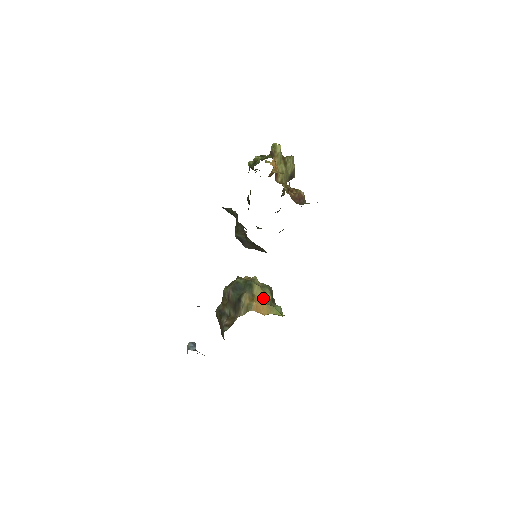
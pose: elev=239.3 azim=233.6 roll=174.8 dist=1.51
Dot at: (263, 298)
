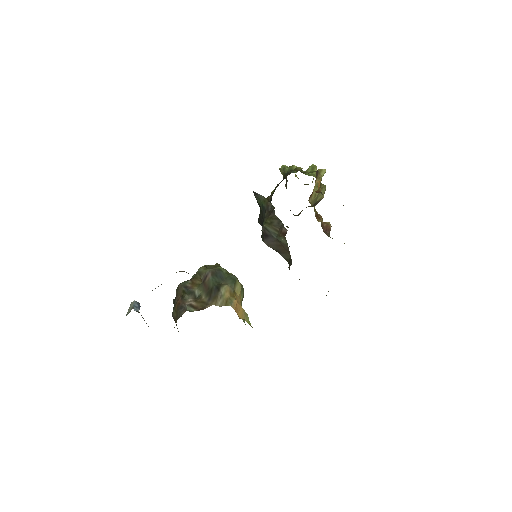
Dot at: (240, 300)
